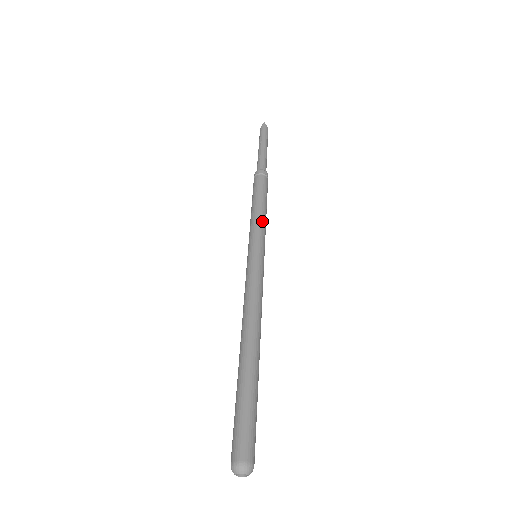
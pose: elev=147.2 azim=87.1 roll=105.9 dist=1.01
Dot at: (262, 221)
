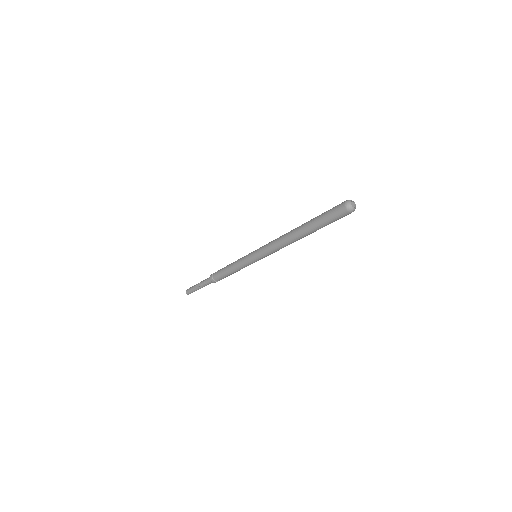
Dot at: occluded
